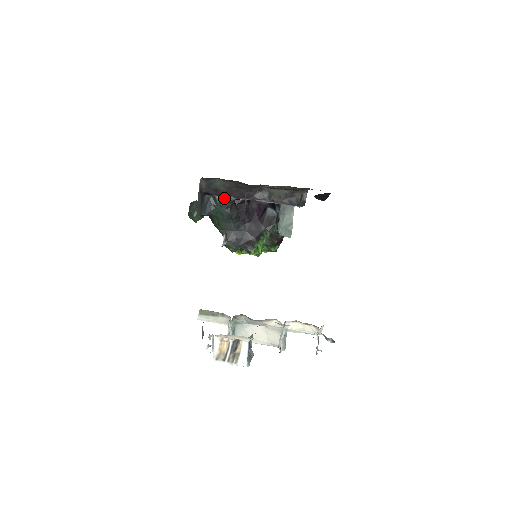
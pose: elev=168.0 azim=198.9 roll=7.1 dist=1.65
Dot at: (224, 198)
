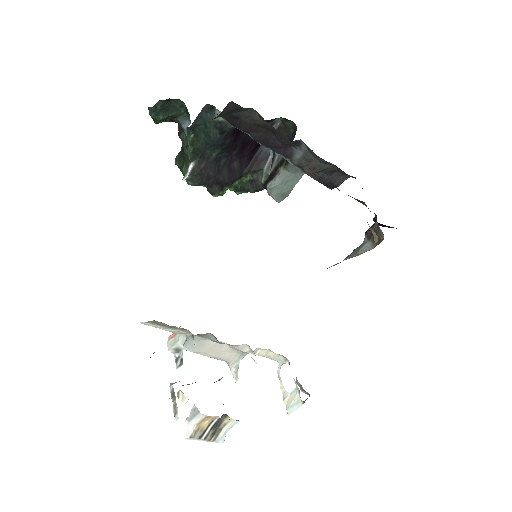
Dot at: occluded
